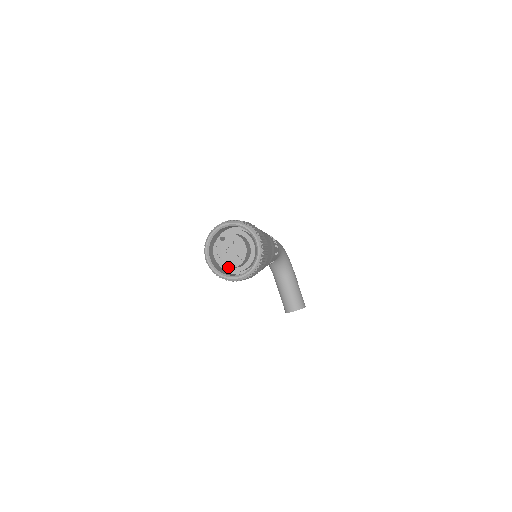
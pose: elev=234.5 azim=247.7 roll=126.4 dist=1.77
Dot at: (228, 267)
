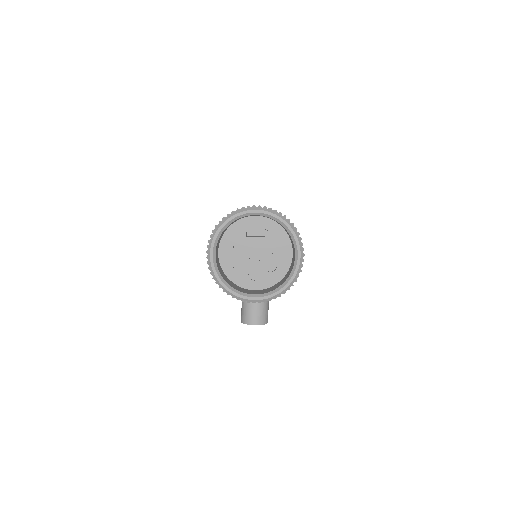
Dot at: (244, 280)
